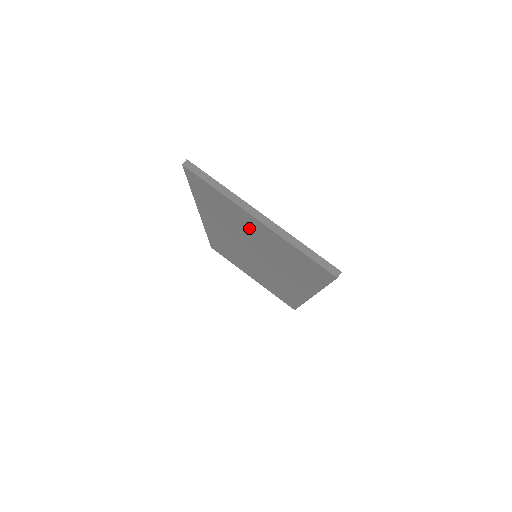
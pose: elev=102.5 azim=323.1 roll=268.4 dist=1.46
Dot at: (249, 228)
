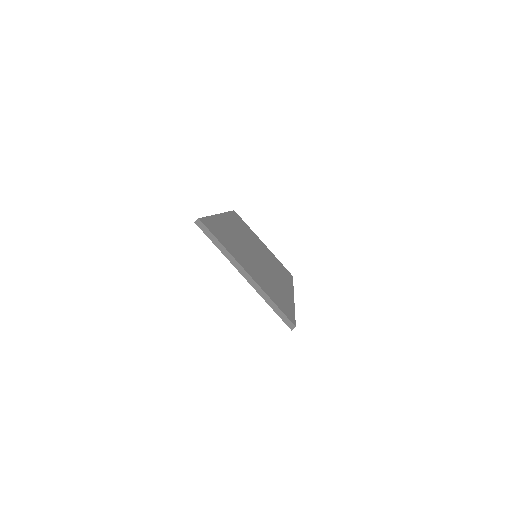
Dot at: occluded
